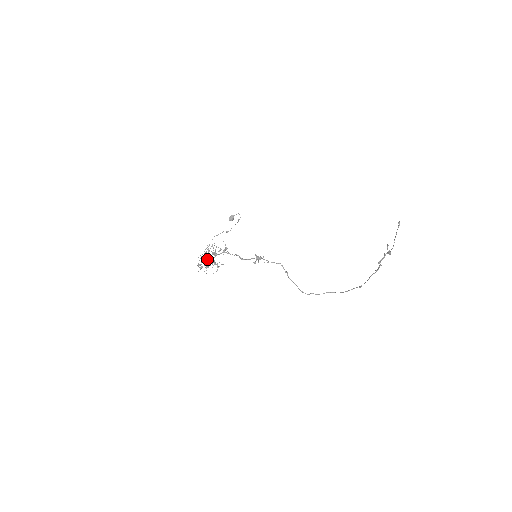
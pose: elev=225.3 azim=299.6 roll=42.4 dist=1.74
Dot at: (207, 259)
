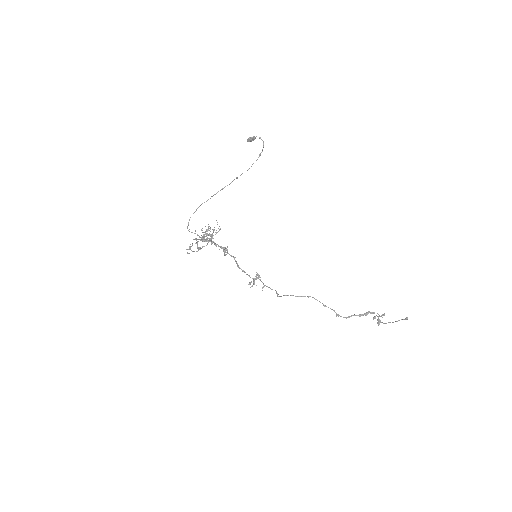
Dot at: occluded
